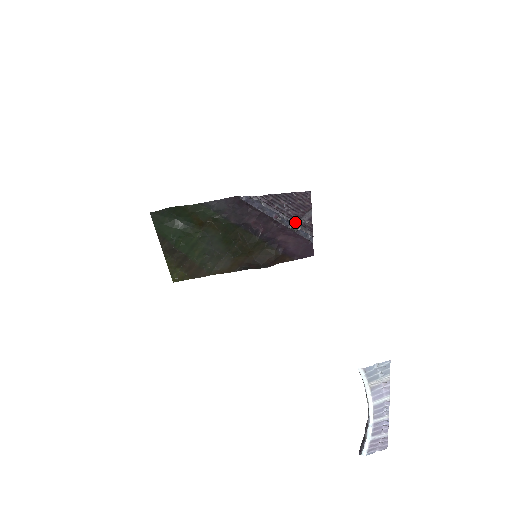
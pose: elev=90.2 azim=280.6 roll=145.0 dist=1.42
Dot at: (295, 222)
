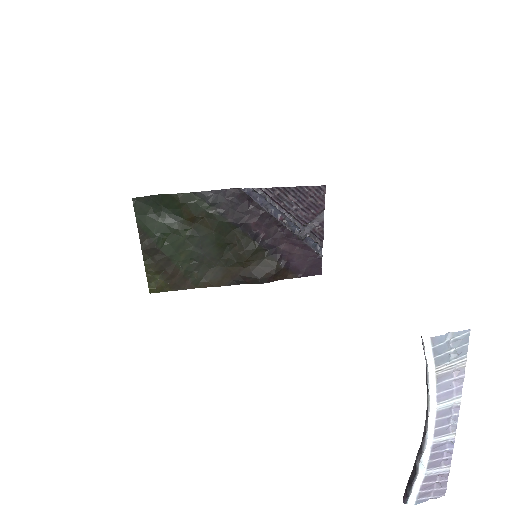
Dot at: (303, 227)
